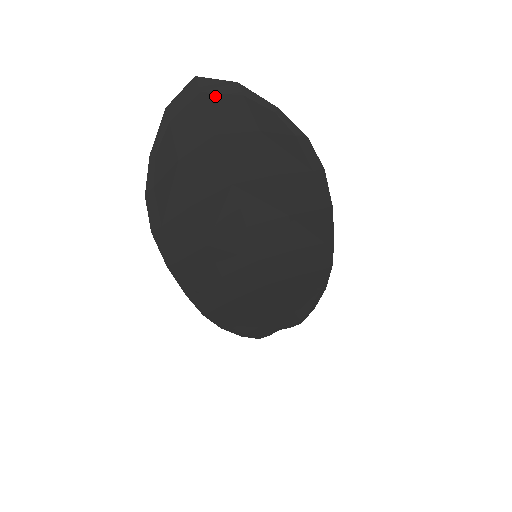
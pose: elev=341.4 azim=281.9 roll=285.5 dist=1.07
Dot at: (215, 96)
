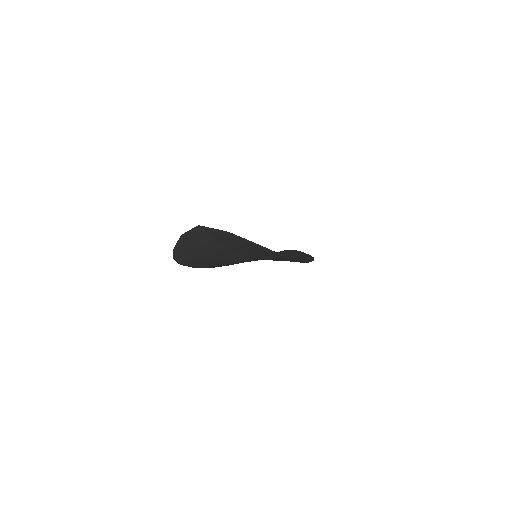
Dot at: (212, 232)
